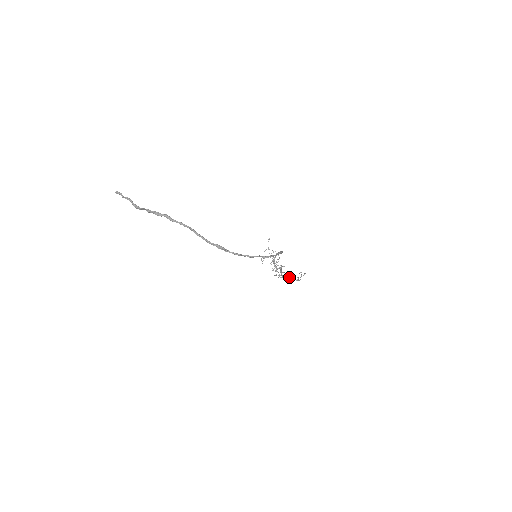
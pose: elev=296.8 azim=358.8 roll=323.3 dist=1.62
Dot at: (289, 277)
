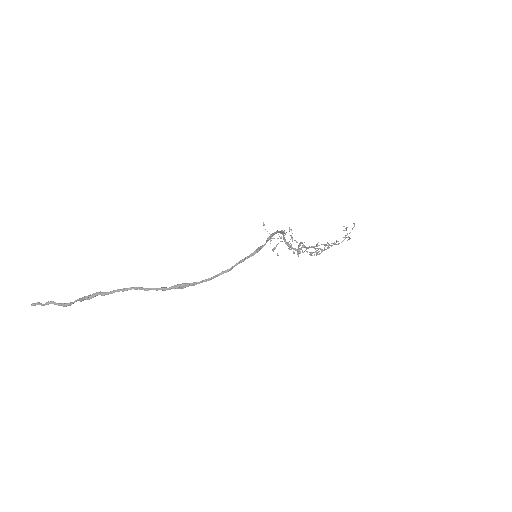
Dot at: occluded
